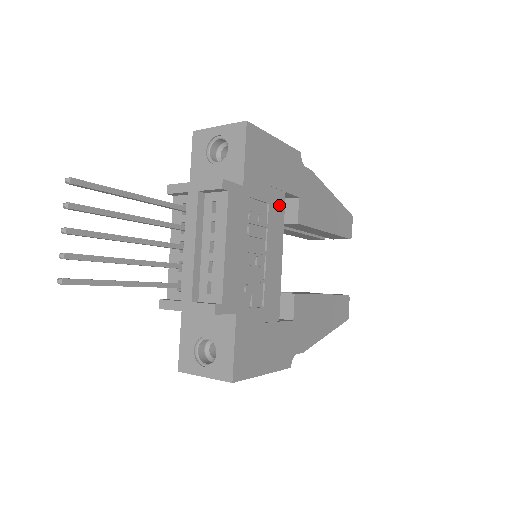
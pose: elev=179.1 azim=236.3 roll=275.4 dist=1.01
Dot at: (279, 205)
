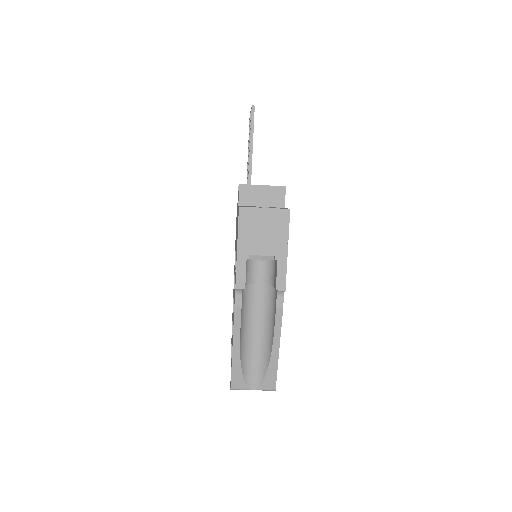
Dot at: occluded
